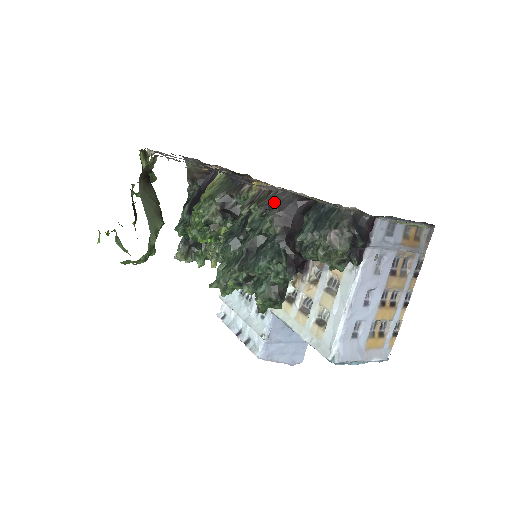
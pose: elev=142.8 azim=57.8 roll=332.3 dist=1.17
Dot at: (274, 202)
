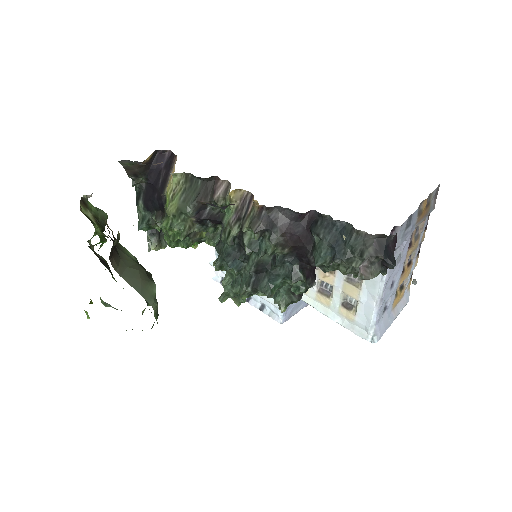
Dot at: (271, 223)
